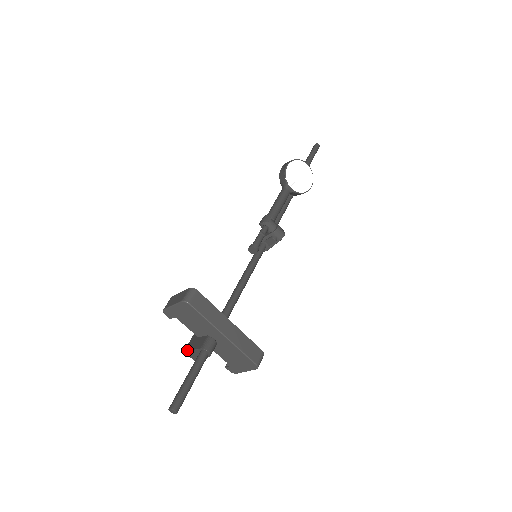
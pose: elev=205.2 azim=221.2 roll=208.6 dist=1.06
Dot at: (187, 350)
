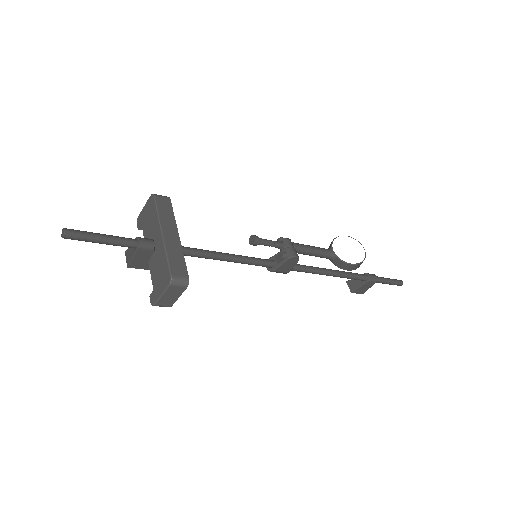
Dot at: (128, 248)
